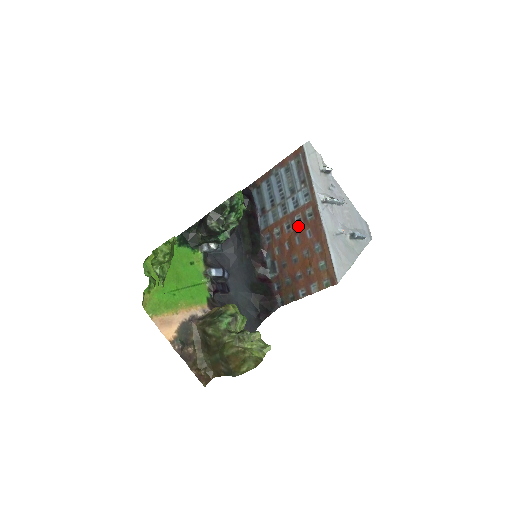
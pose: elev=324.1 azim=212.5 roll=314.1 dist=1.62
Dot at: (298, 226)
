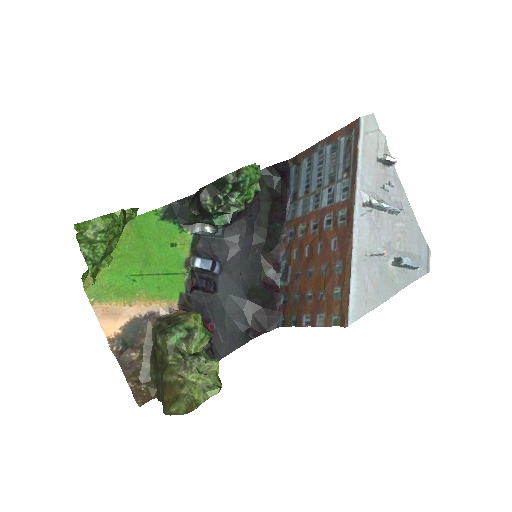
Dot at: (325, 229)
